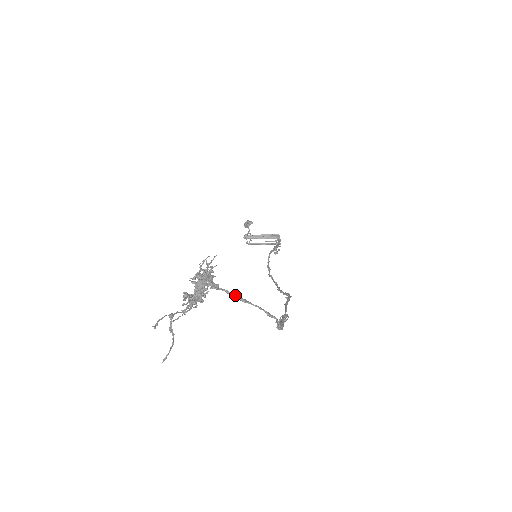
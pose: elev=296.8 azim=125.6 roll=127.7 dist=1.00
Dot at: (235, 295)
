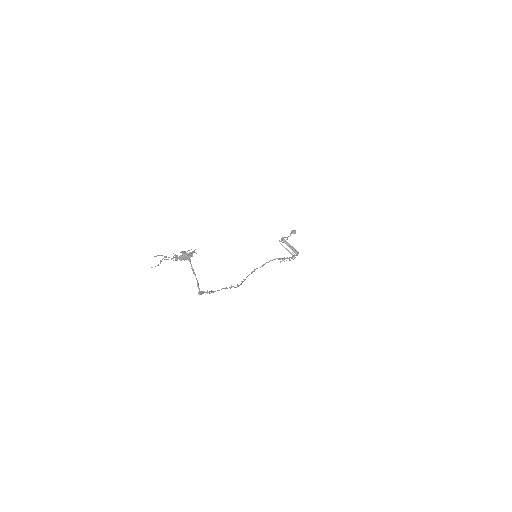
Dot at: (193, 269)
